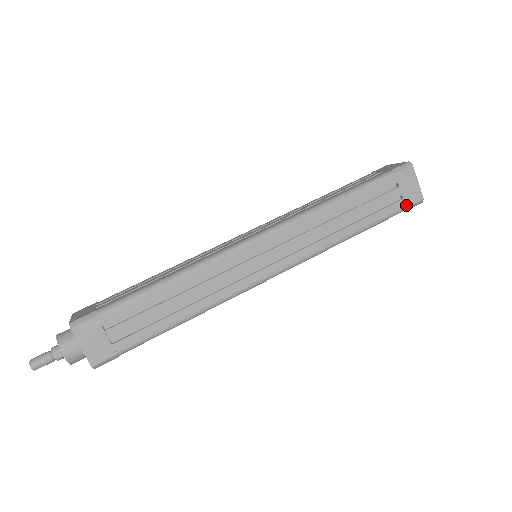
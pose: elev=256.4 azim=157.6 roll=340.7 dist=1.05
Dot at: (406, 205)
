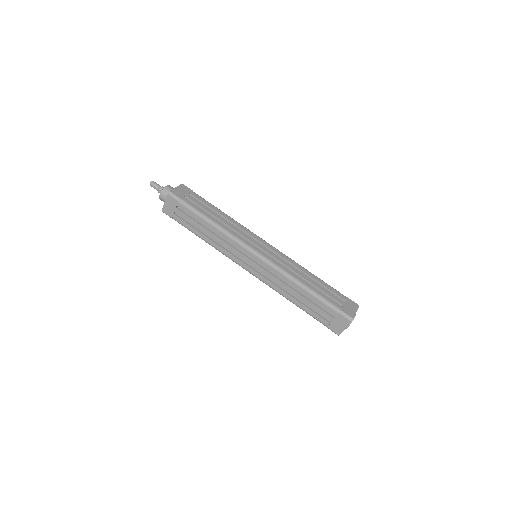
Dot at: (328, 327)
